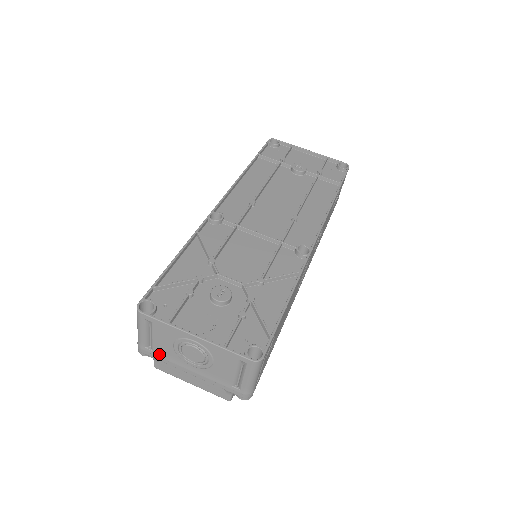
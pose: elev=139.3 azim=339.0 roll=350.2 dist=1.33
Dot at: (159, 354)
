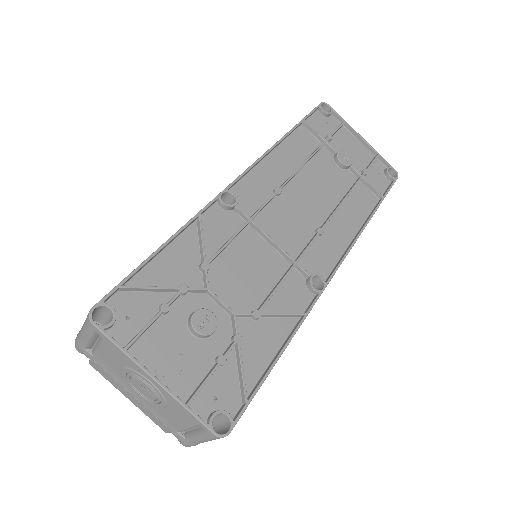
Dot at: (100, 363)
